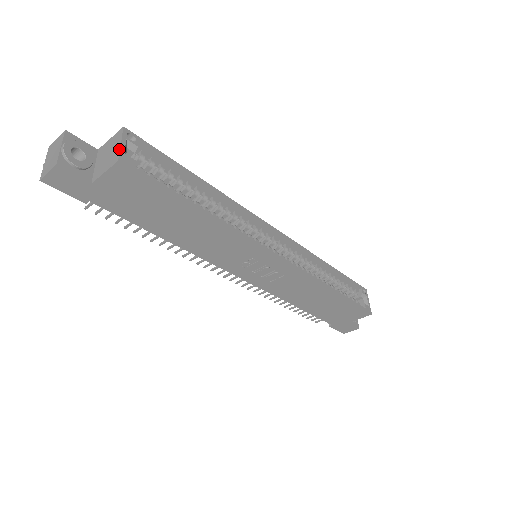
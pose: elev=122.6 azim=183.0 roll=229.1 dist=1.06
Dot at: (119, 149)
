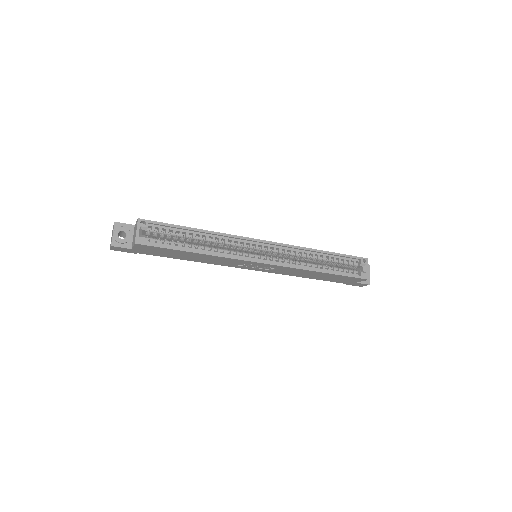
Dot at: (135, 235)
